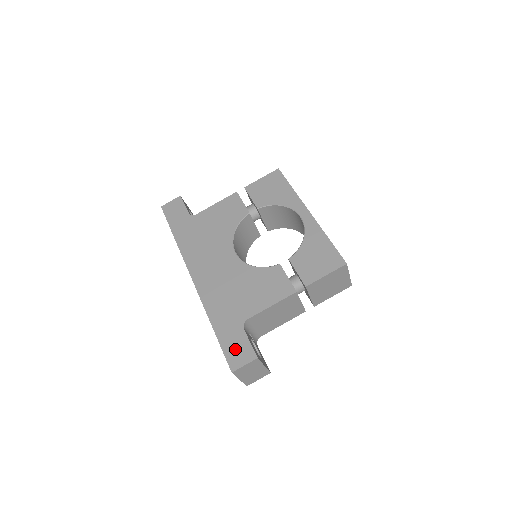
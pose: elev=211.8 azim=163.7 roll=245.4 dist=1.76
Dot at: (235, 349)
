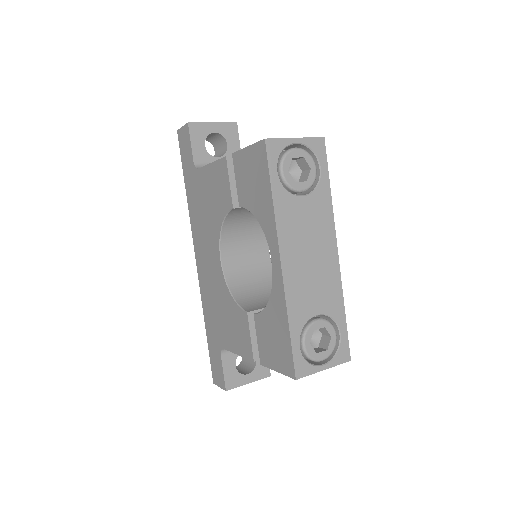
Dot at: (215, 367)
